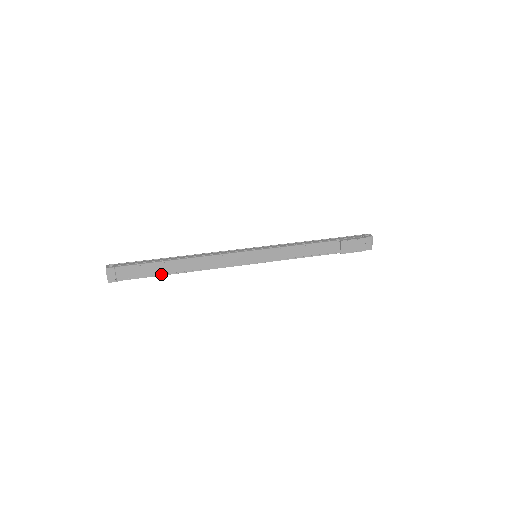
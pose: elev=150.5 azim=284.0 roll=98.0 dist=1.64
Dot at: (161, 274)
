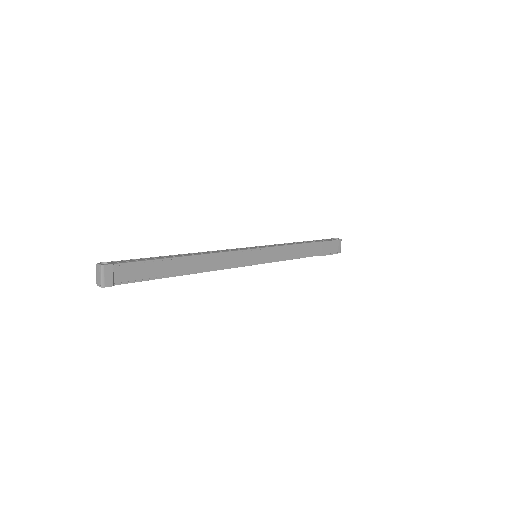
Dot at: (166, 276)
